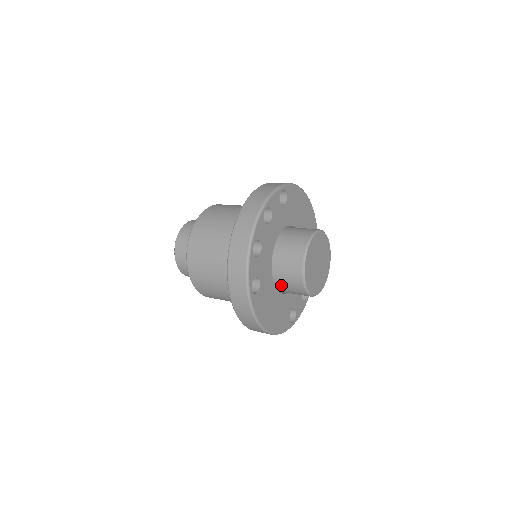
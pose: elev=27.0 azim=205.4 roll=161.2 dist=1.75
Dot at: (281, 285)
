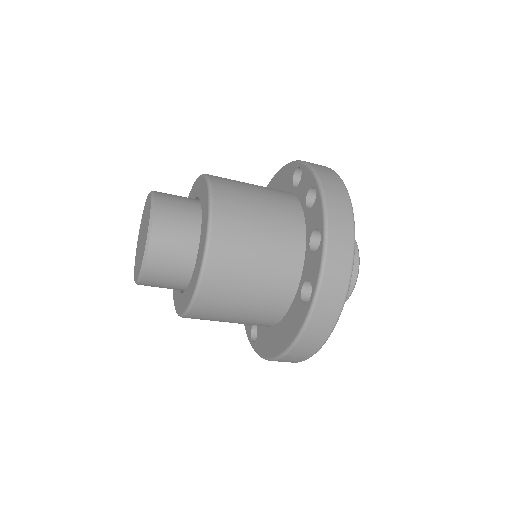
Dot at: occluded
